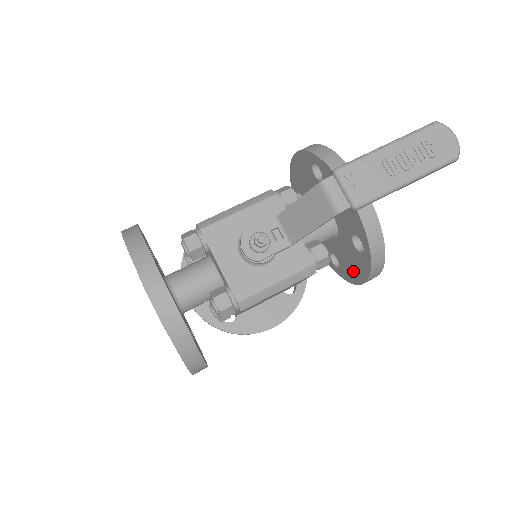
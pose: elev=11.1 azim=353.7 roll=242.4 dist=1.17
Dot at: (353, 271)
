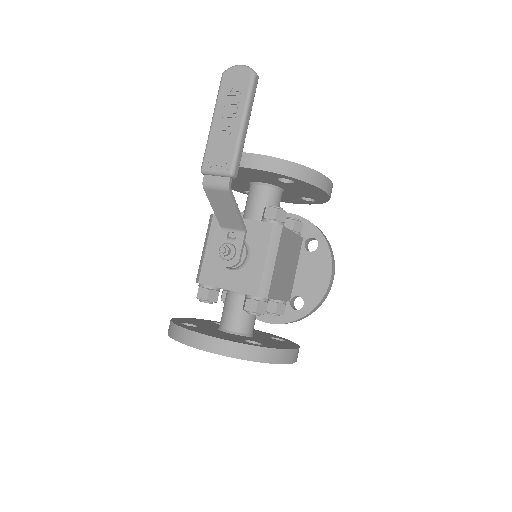
Dot at: (315, 194)
